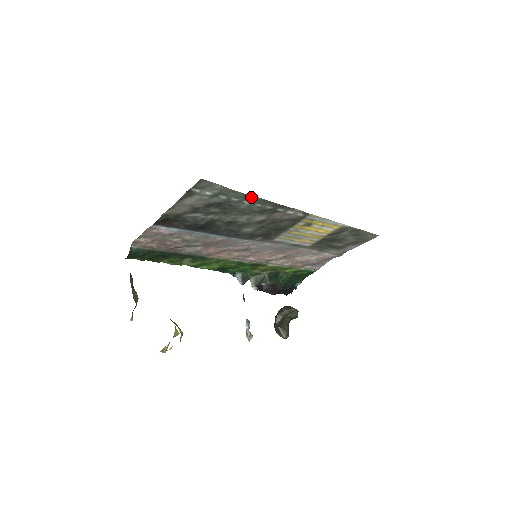
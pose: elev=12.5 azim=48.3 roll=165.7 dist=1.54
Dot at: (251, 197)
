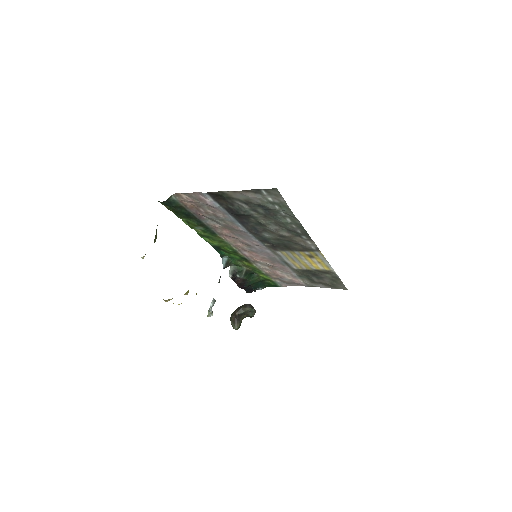
Dot at: (295, 218)
